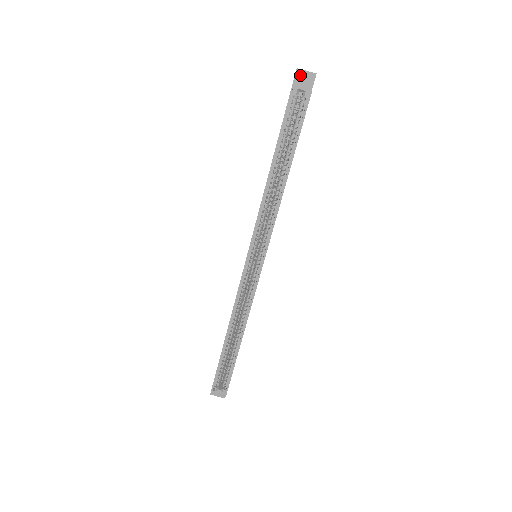
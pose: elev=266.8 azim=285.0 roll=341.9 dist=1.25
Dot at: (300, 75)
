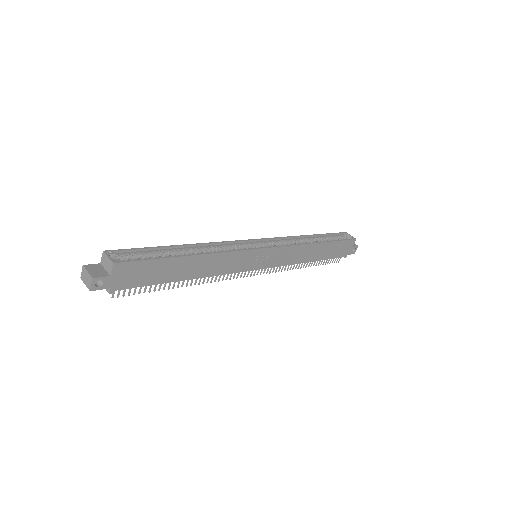
Dot at: occluded
